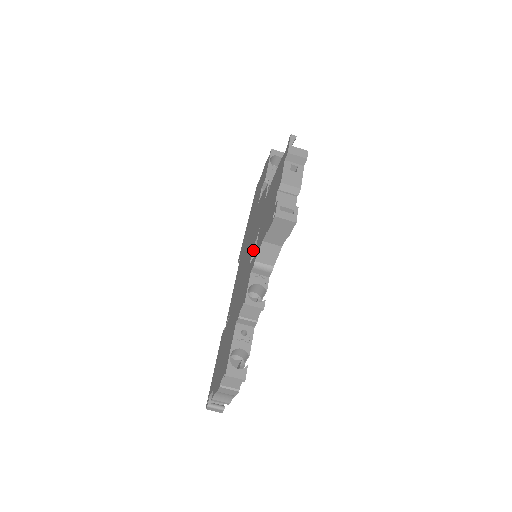
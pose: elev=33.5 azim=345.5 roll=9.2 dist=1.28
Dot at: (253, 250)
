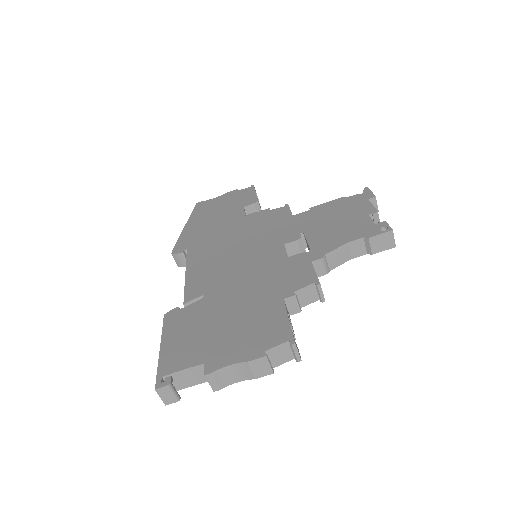
Dot at: (285, 247)
